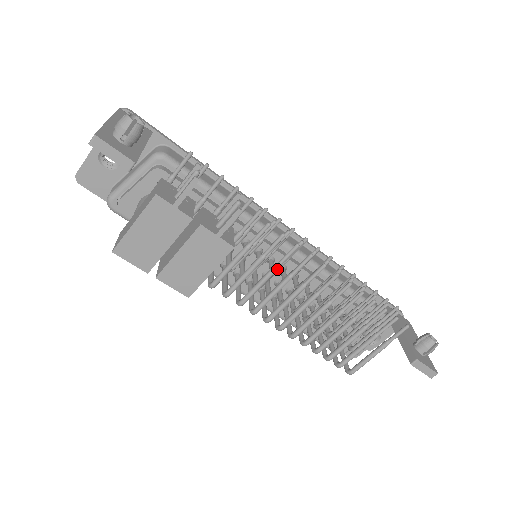
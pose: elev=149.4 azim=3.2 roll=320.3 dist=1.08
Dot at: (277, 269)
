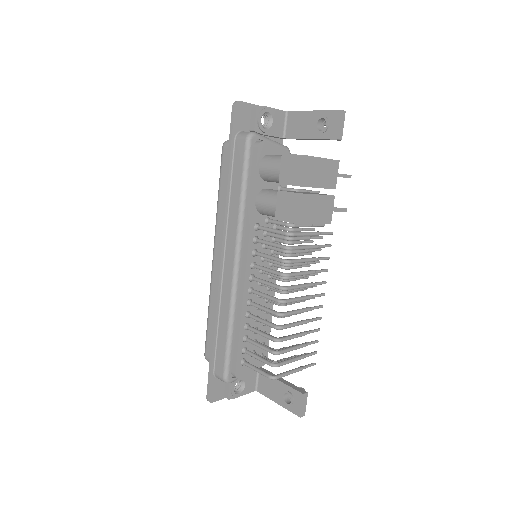
Dot at: (316, 260)
